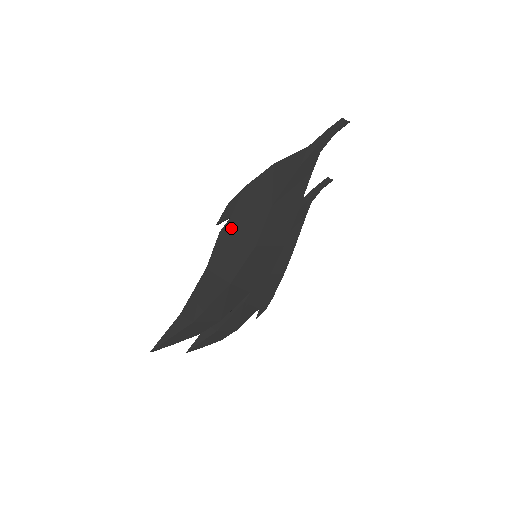
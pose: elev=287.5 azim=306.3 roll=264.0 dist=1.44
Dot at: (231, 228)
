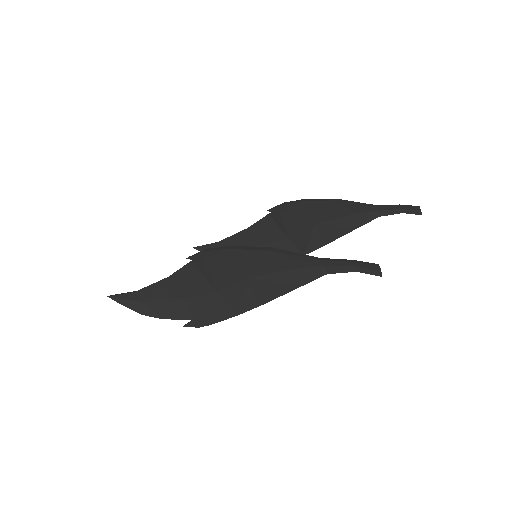
Dot at: (201, 267)
